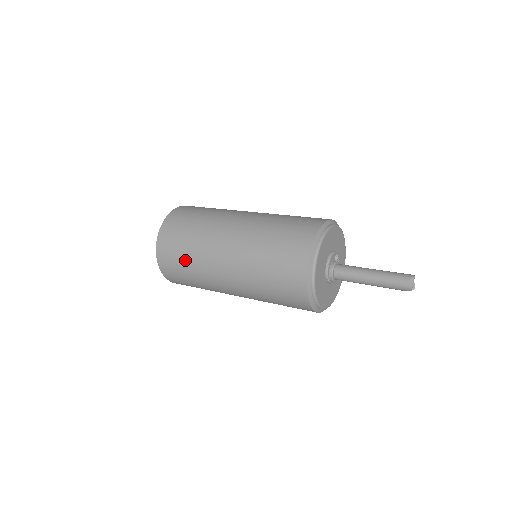
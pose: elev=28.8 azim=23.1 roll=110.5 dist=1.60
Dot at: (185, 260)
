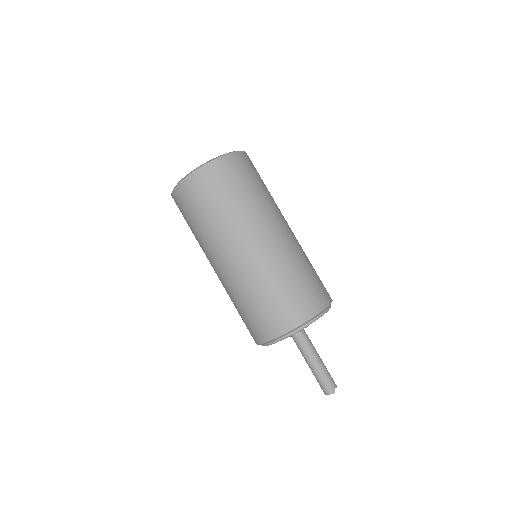
Dot at: occluded
